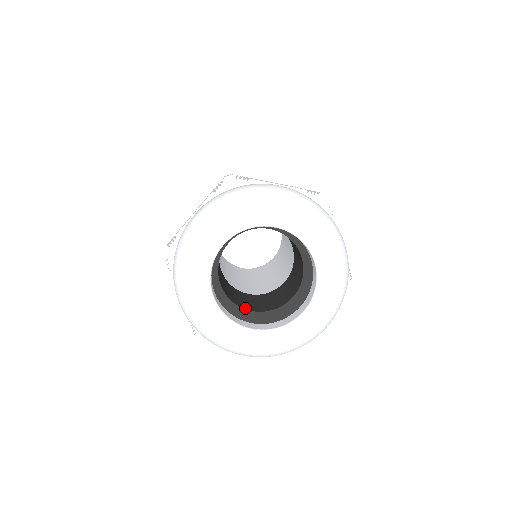
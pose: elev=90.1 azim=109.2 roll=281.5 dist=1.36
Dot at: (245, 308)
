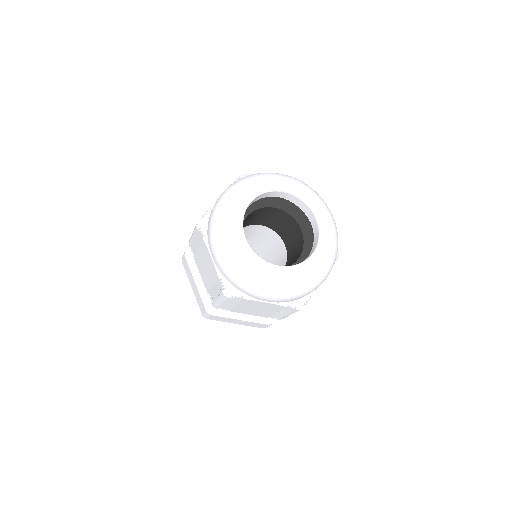
Dot at: occluded
